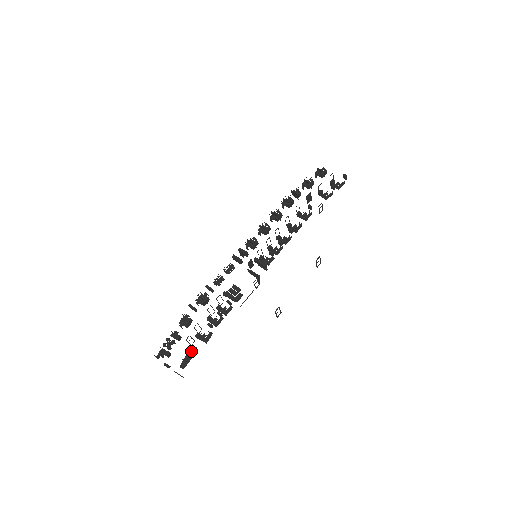
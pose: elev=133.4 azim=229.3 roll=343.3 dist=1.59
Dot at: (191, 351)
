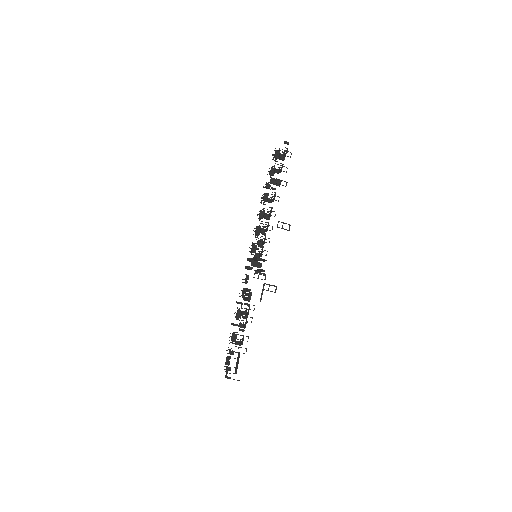
Dot at: (238, 357)
